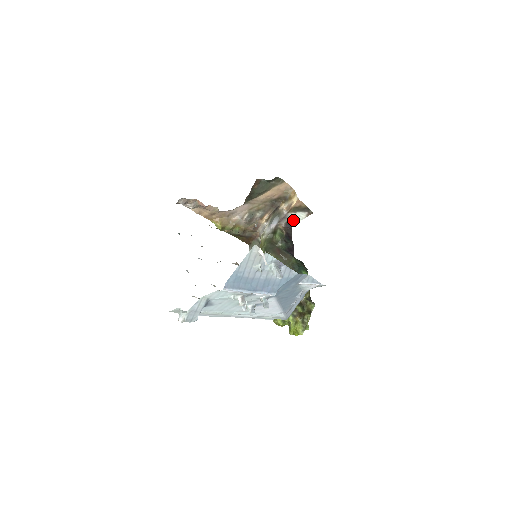
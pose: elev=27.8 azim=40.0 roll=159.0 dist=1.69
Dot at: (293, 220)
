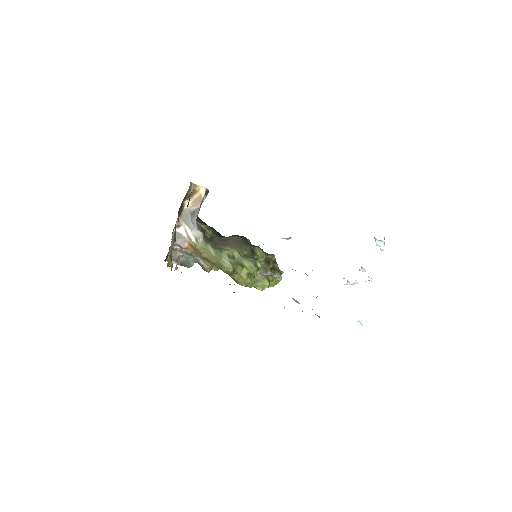
Dot at: occluded
